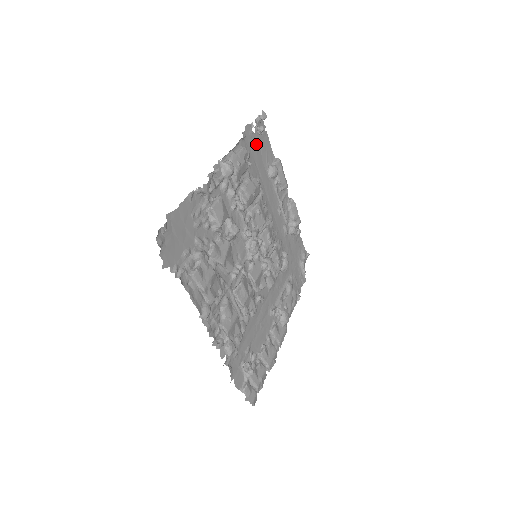
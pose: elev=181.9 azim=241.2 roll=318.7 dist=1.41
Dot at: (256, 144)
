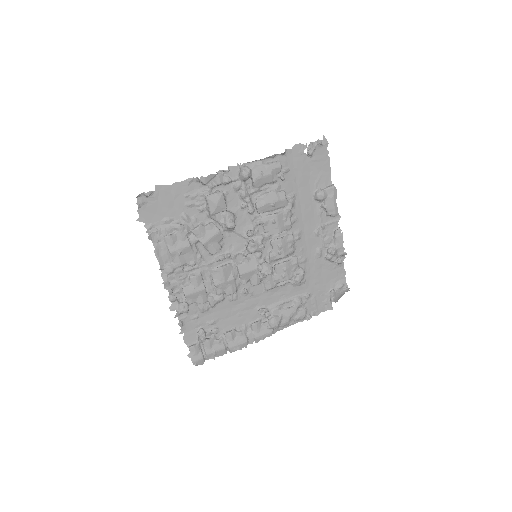
Dot at: (306, 164)
